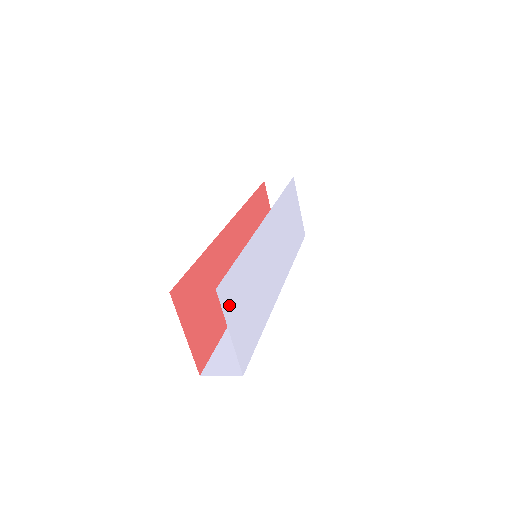
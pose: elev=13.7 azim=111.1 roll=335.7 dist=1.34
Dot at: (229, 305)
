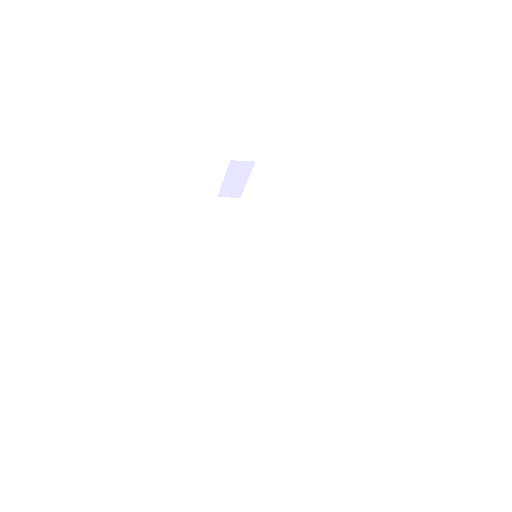
Dot at: occluded
